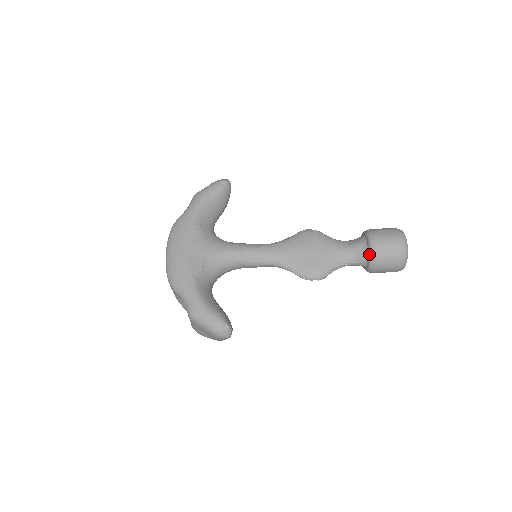
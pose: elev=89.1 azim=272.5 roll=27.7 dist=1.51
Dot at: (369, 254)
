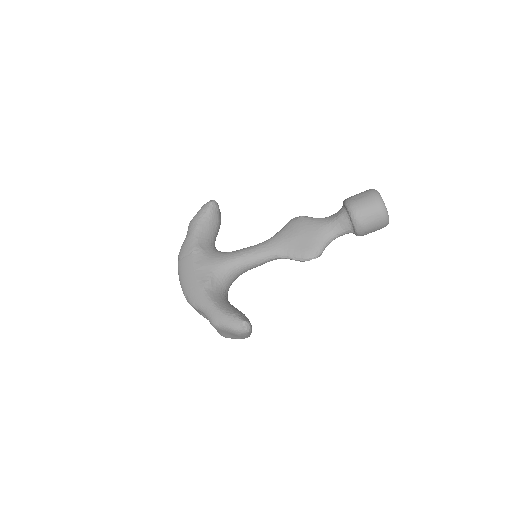
Dot at: (351, 220)
